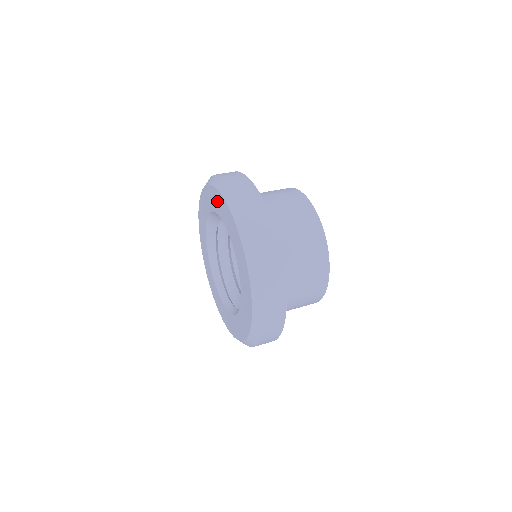
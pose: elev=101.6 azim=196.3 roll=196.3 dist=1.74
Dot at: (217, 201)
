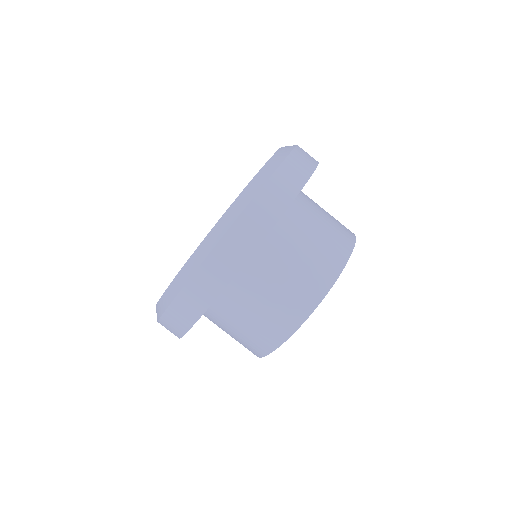
Dot at: occluded
